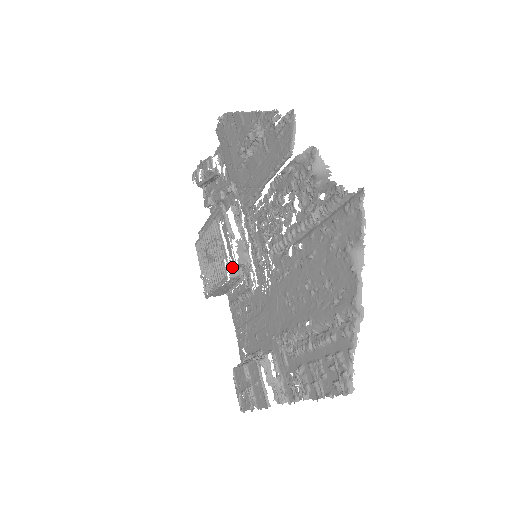
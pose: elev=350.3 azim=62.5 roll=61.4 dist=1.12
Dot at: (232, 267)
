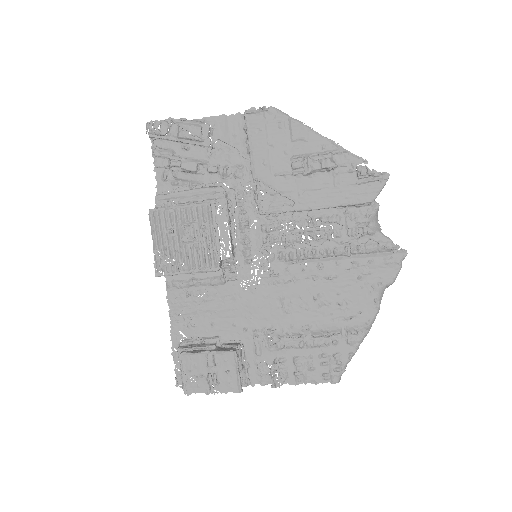
Dot at: (223, 259)
